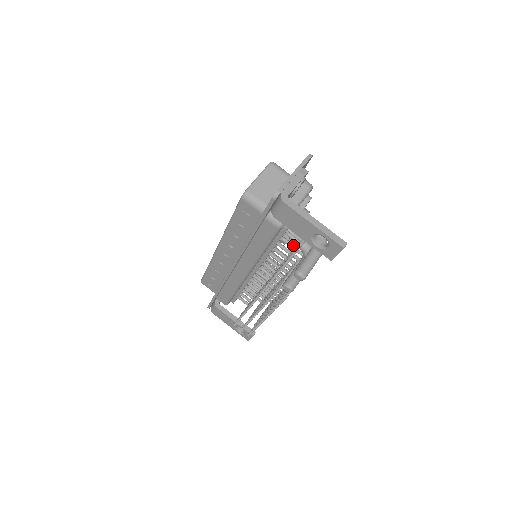
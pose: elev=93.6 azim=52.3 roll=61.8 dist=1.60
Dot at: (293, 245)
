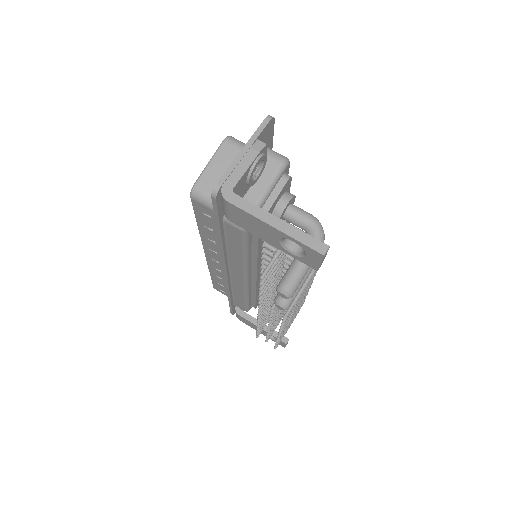
Dot at: occluded
